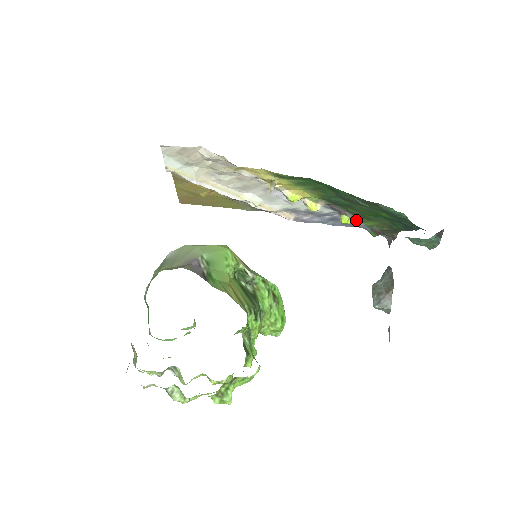
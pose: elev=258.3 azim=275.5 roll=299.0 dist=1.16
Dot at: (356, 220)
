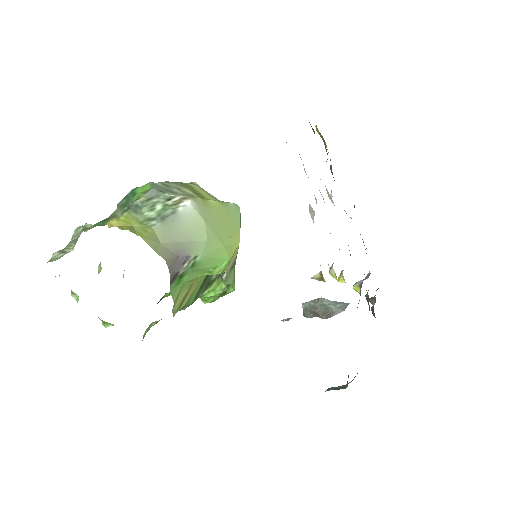
Dot at: occluded
